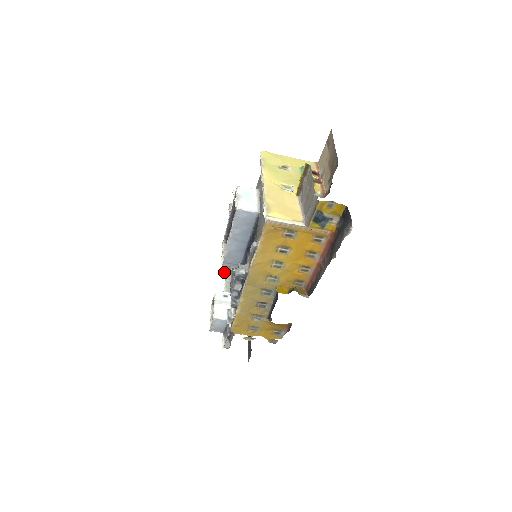
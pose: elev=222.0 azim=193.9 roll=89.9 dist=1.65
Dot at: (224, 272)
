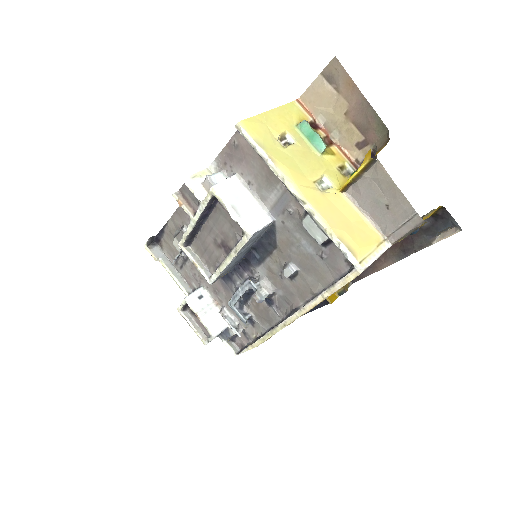
Dot at: (153, 254)
